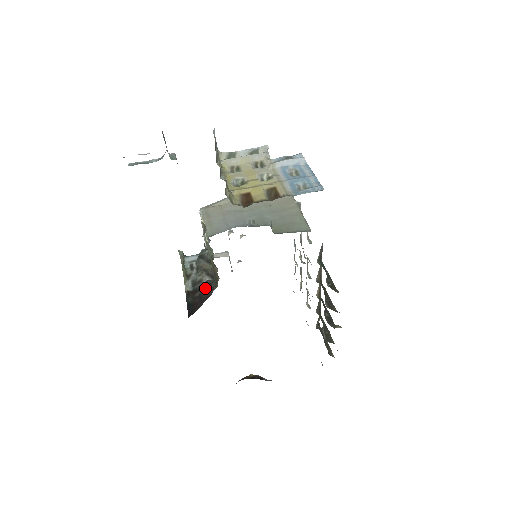
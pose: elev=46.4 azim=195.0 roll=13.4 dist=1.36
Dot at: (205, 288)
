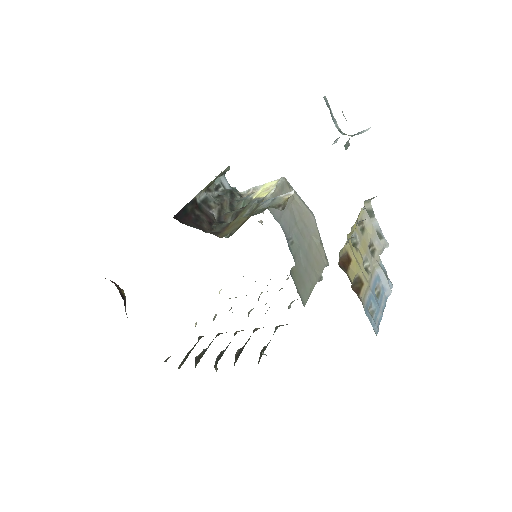
Dot at: (207, 218)
